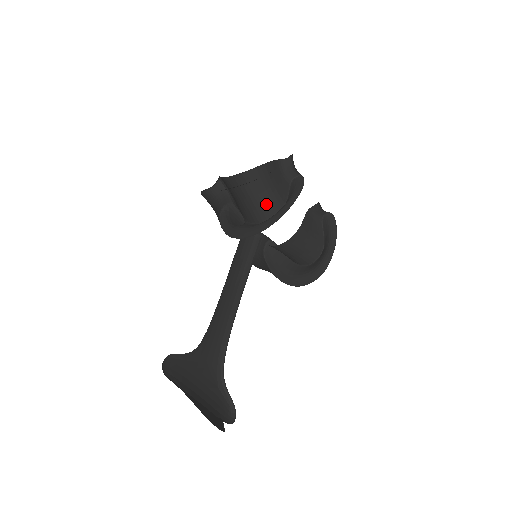
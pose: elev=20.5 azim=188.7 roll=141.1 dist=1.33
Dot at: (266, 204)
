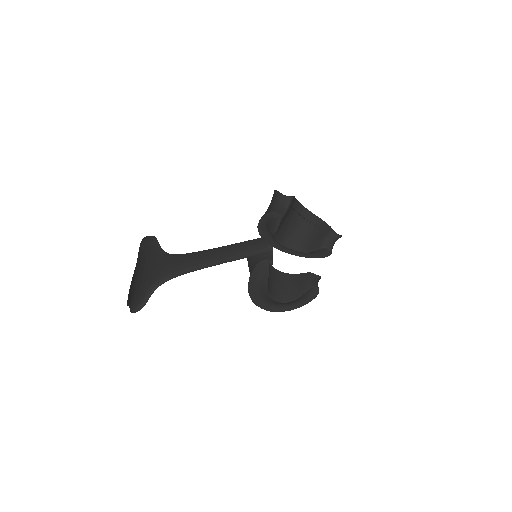
Dot at: (297, 240)
